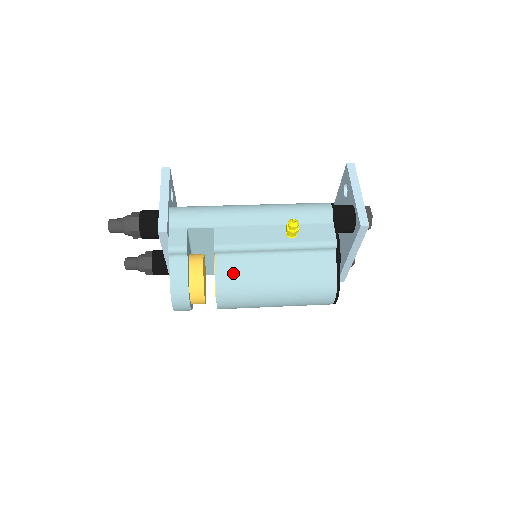
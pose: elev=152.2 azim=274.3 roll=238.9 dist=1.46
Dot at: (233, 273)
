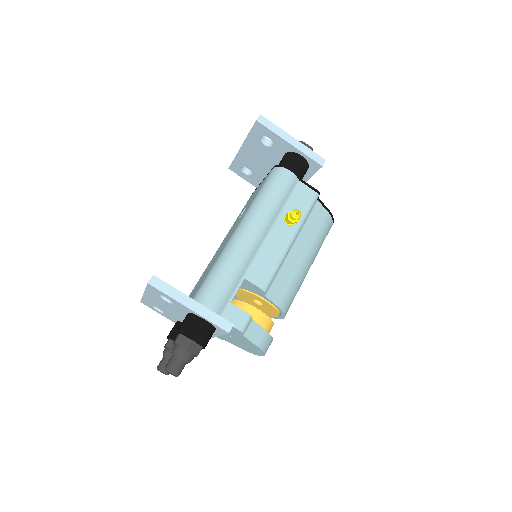
Dot at: (284, 290)
